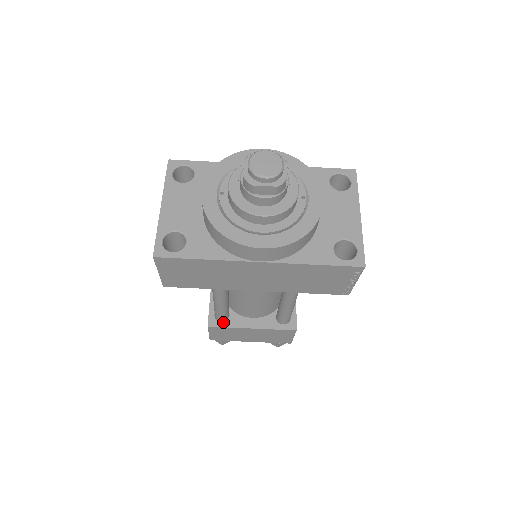
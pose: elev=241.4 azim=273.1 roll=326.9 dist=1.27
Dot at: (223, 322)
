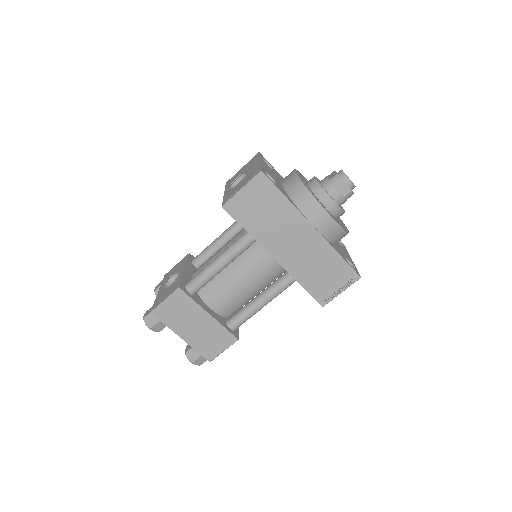
Dot at: (190, 294)
